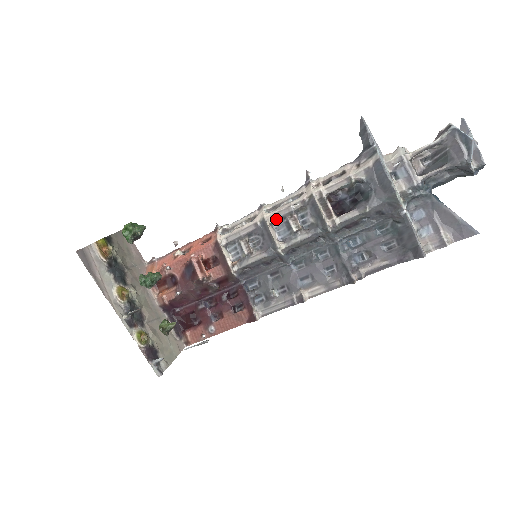
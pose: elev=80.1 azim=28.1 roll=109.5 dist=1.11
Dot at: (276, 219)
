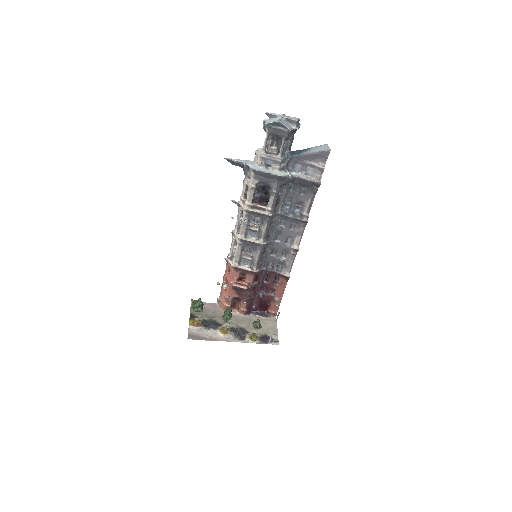
Dot at: (245, 233)
